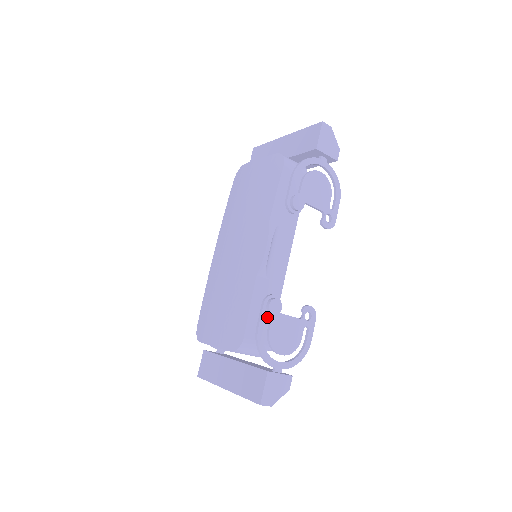
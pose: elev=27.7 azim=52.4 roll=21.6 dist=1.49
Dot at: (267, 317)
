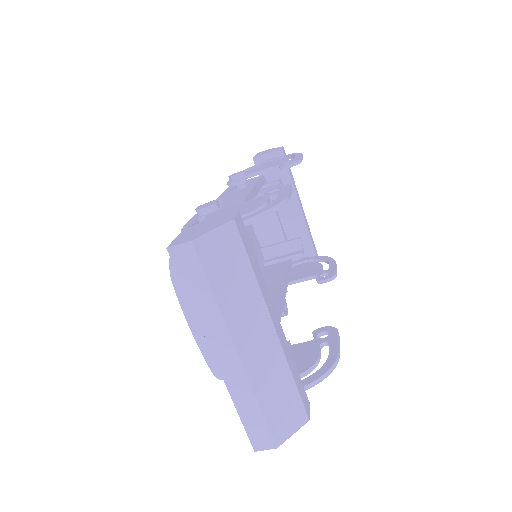
Dot at: occluded
